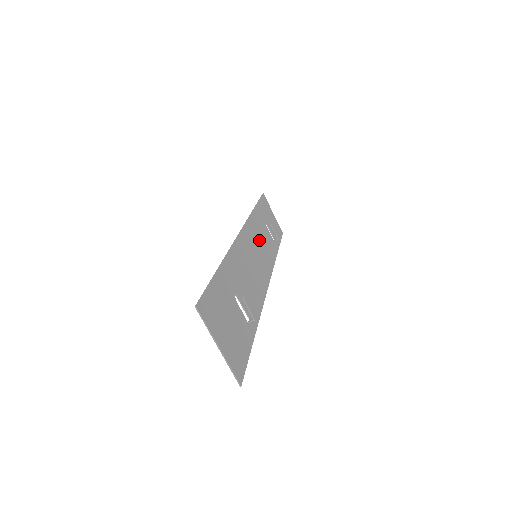
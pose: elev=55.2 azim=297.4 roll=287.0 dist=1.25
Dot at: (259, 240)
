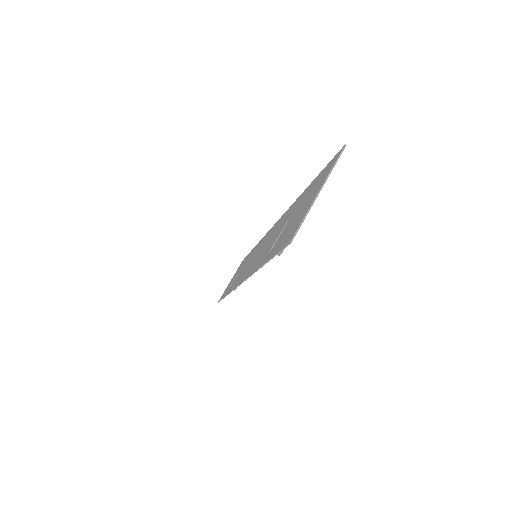
Dot at: occluded
